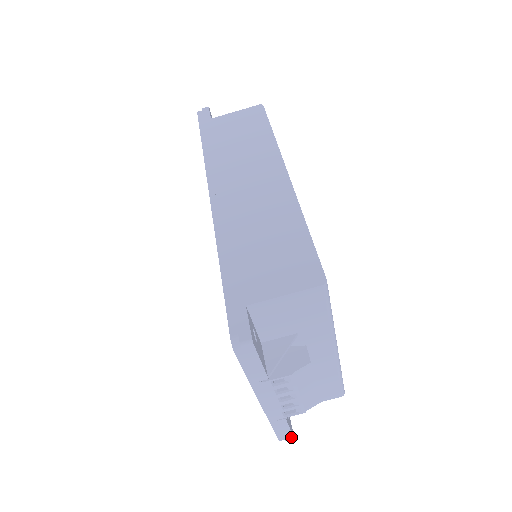
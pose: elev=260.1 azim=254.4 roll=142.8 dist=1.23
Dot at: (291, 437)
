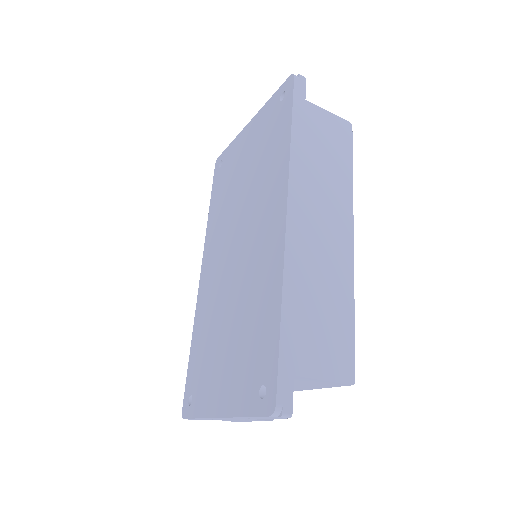
Dot at: occluded
